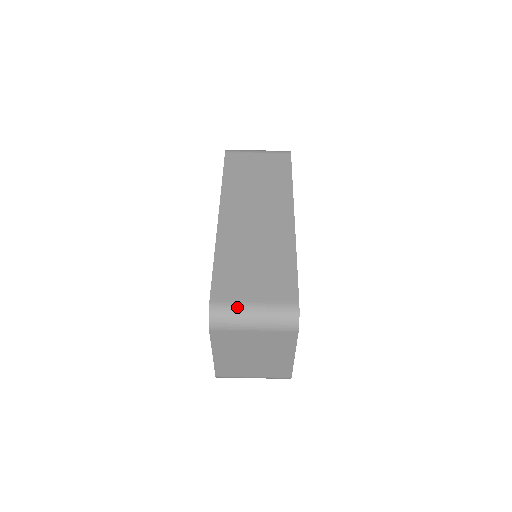
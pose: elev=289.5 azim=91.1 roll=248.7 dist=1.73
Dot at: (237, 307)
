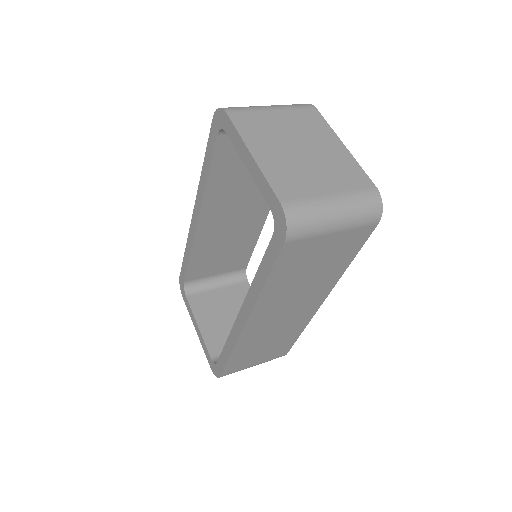
Dot at: occluded
